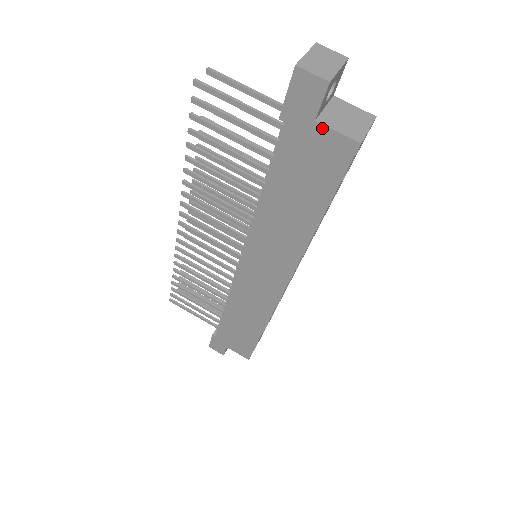
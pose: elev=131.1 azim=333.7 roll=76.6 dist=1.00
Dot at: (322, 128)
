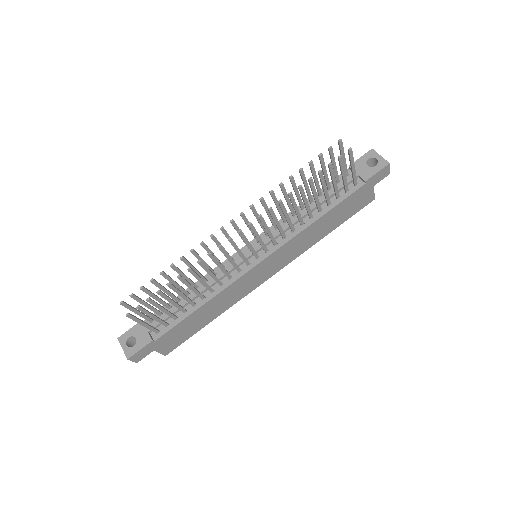
Dot at: (372, 190)
